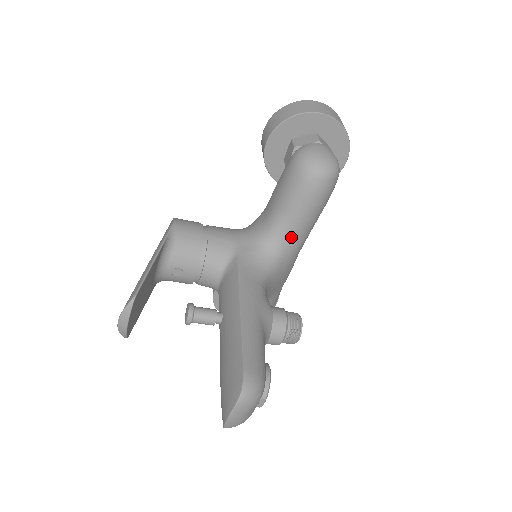
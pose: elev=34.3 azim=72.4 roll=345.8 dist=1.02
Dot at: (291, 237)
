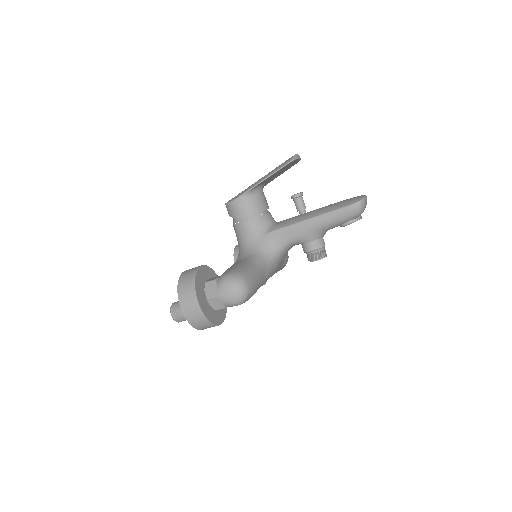
Dot at: occluded
